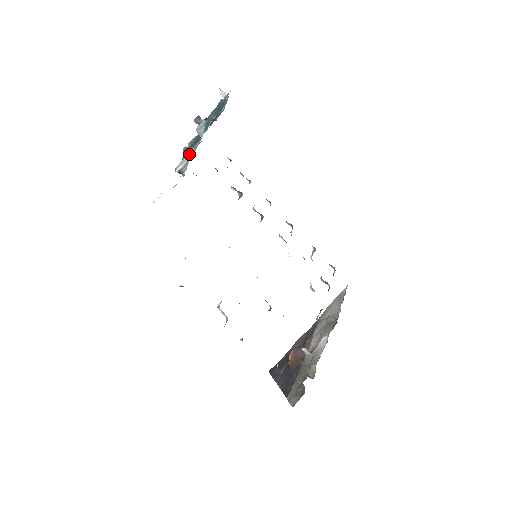
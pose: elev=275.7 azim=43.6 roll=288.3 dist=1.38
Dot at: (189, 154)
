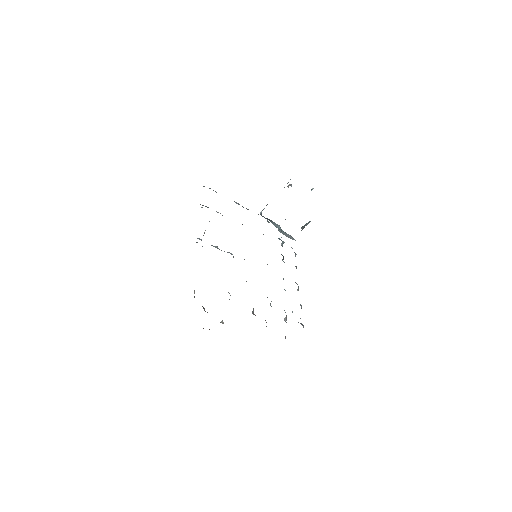
Dot at: occluded
